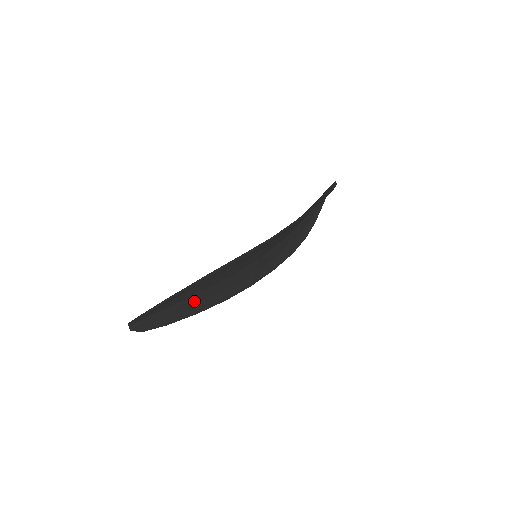
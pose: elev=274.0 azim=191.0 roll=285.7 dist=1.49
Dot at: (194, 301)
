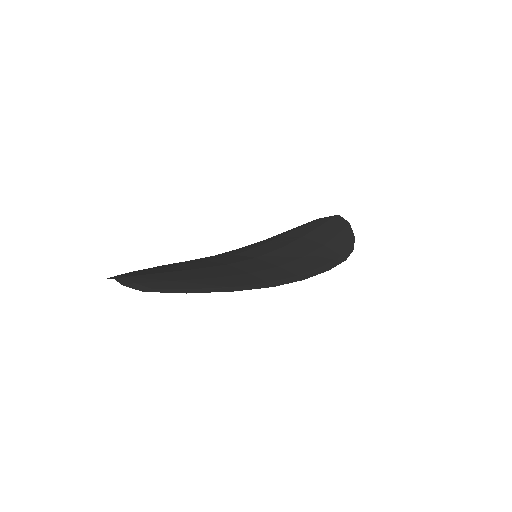
Dot at: occluded
